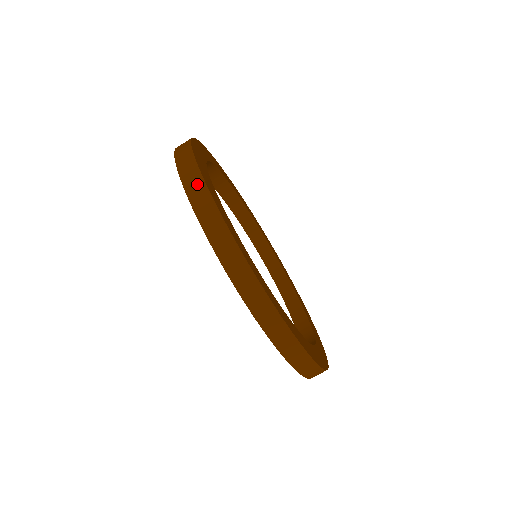
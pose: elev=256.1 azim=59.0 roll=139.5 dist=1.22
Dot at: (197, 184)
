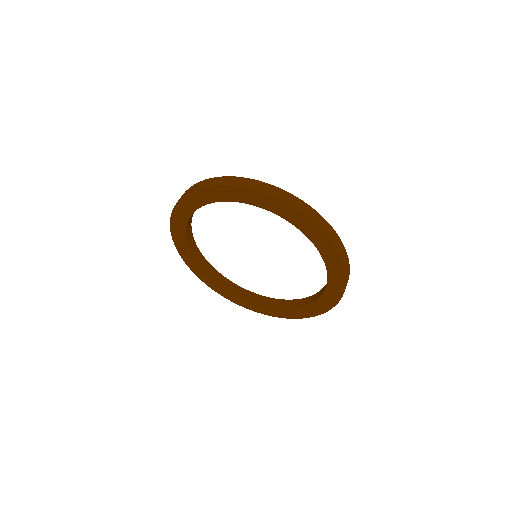
Dot at: occluded
